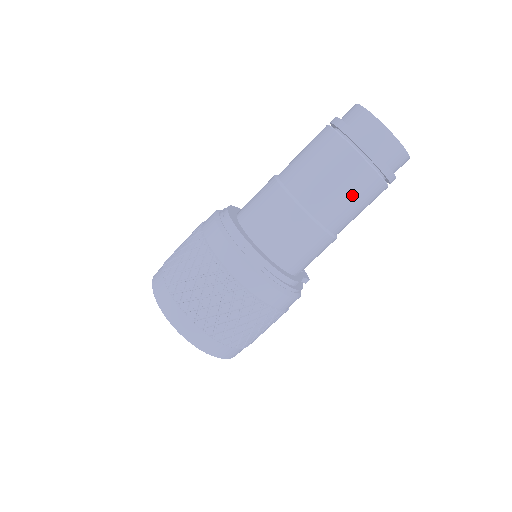
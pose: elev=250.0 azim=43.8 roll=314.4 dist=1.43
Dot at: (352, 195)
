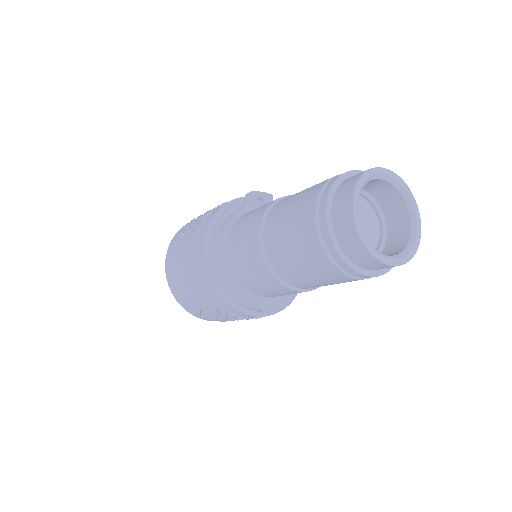
Dot at: occluded
